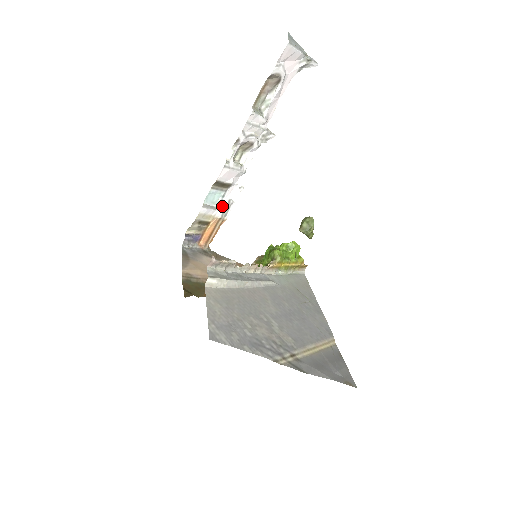
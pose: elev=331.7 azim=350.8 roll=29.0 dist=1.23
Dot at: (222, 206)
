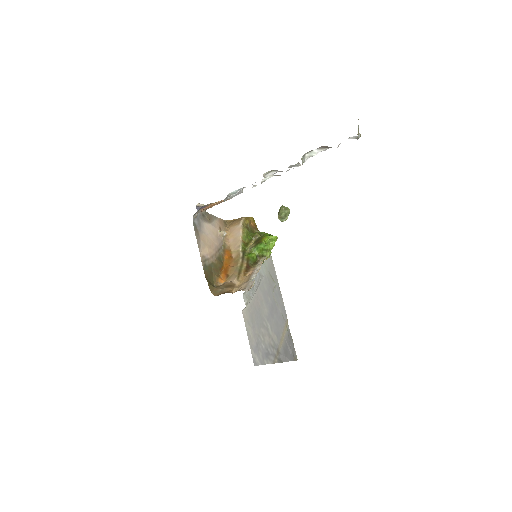
Dot at: (234, 194)
